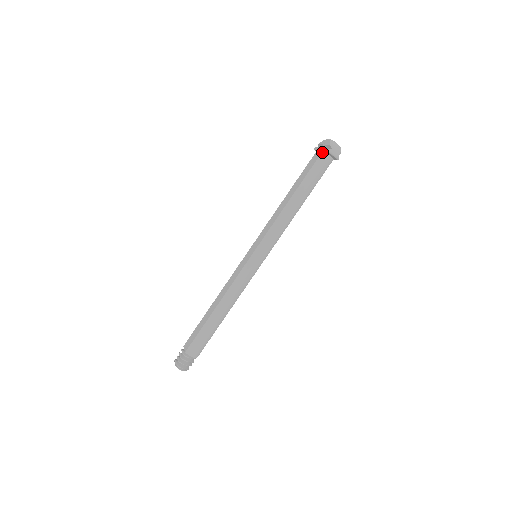
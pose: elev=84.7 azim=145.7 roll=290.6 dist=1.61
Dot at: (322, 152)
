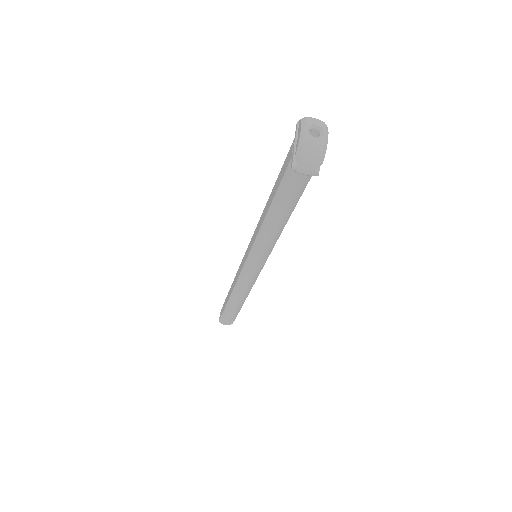
Dot at: (291, 158)
